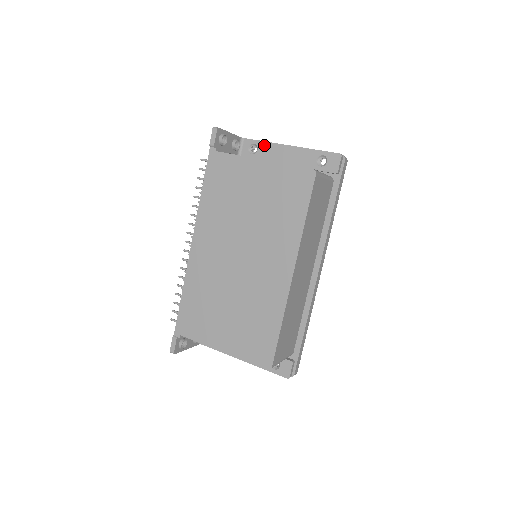
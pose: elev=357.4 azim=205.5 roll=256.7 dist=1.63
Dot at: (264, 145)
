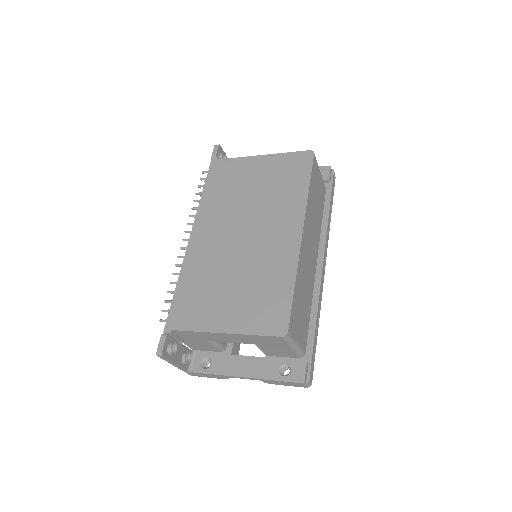
Dot at: occluded
